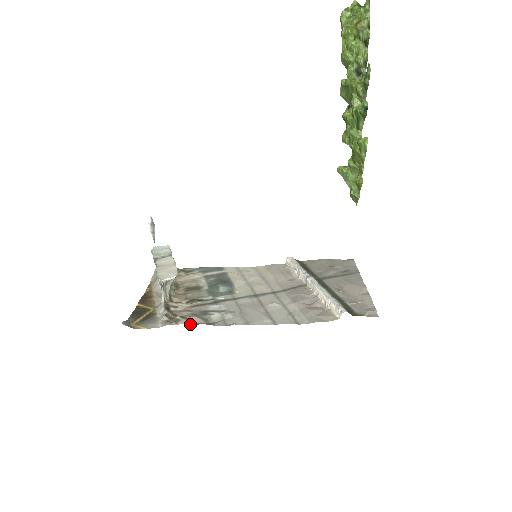
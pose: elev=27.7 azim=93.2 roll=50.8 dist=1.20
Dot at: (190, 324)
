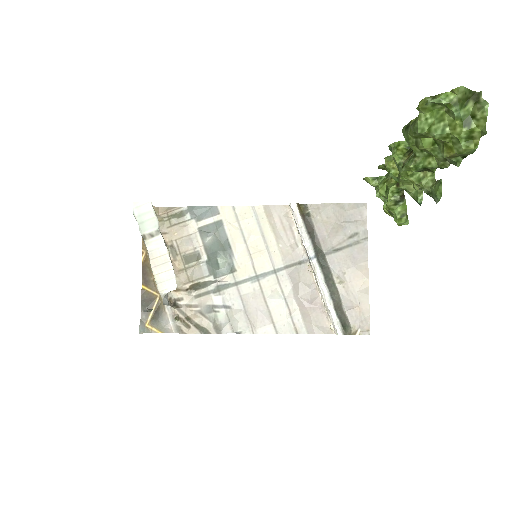
Dot at: (200, 333)
